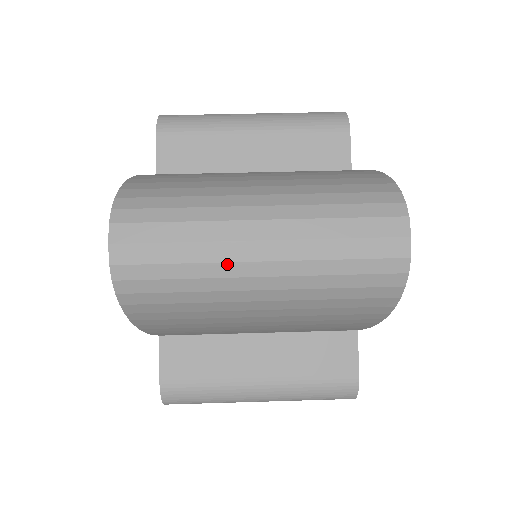
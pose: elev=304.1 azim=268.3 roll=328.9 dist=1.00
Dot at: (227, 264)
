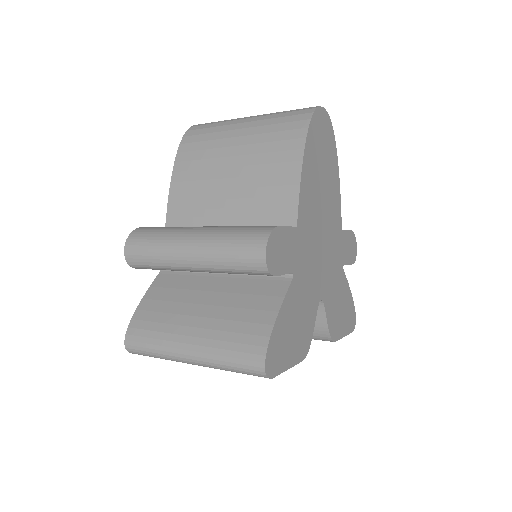
Dot at: occluded
